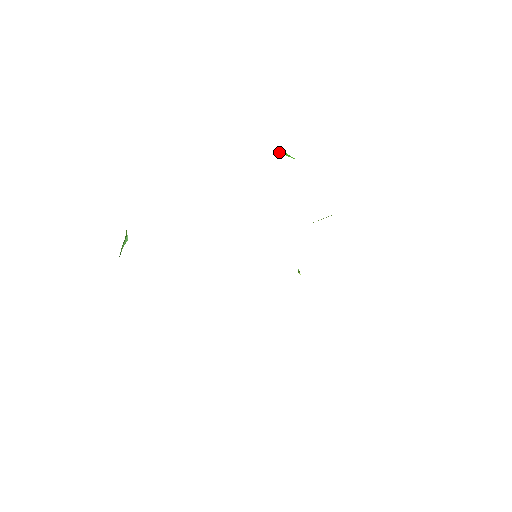
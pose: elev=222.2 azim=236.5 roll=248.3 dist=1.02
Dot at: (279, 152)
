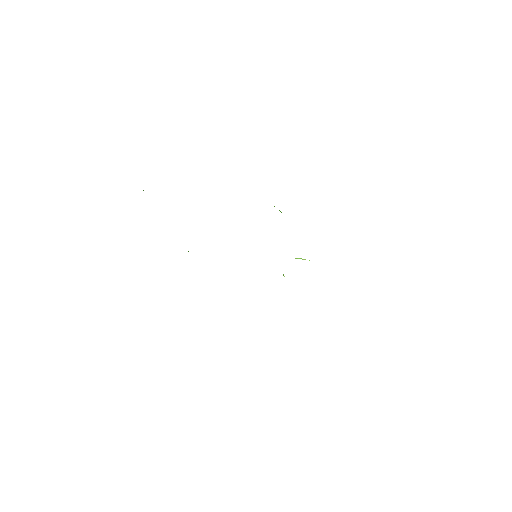
Dot at: occluded
